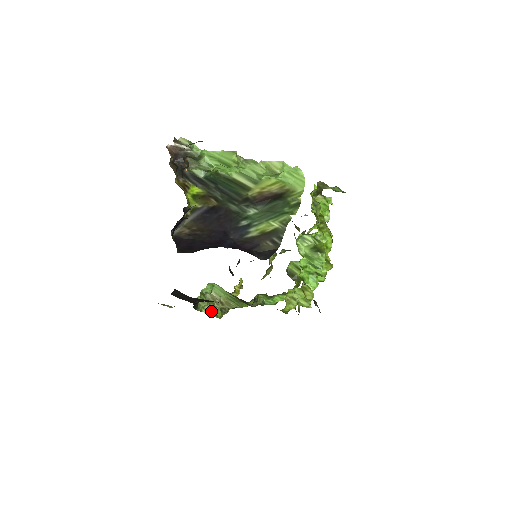
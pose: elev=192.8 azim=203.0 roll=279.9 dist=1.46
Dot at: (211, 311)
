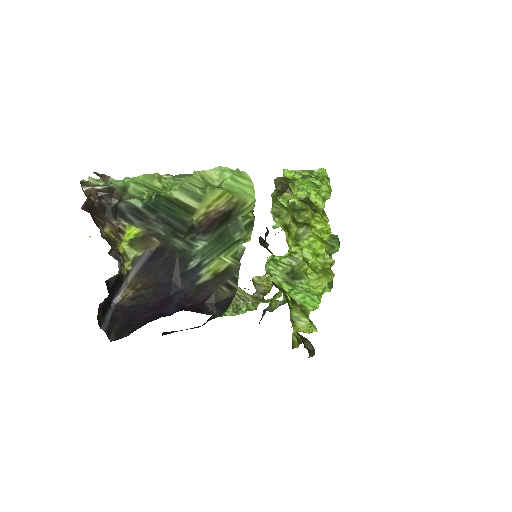
Dot at: (238, 311)
